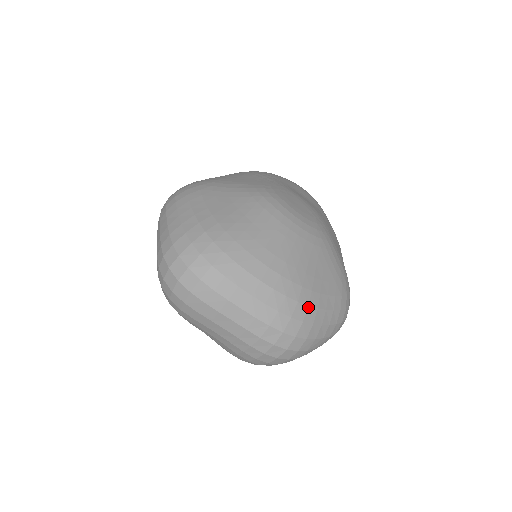
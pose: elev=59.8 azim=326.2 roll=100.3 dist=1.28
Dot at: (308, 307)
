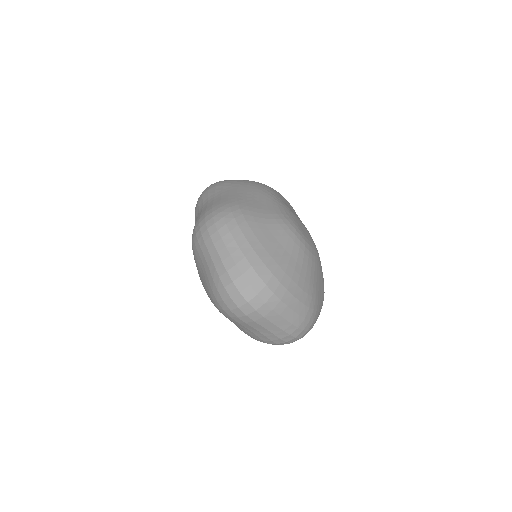
Dot at: (316, 311)
